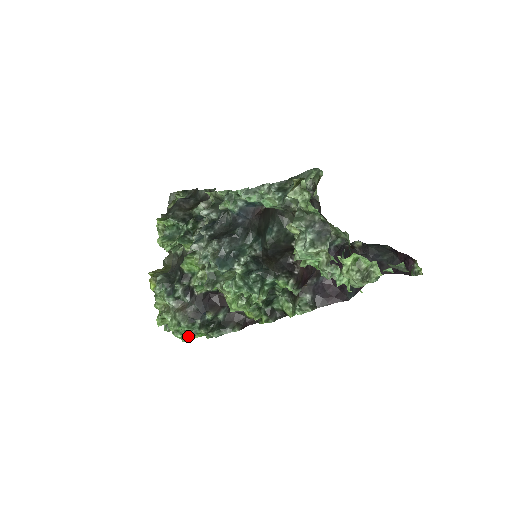
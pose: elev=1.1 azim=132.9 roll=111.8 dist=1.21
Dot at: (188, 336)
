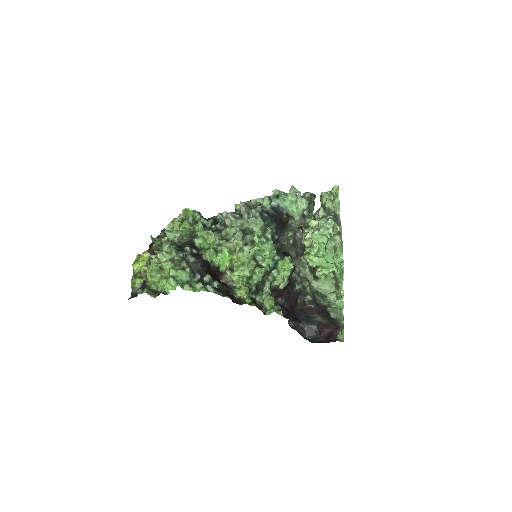
Dot at: (184, 284)
